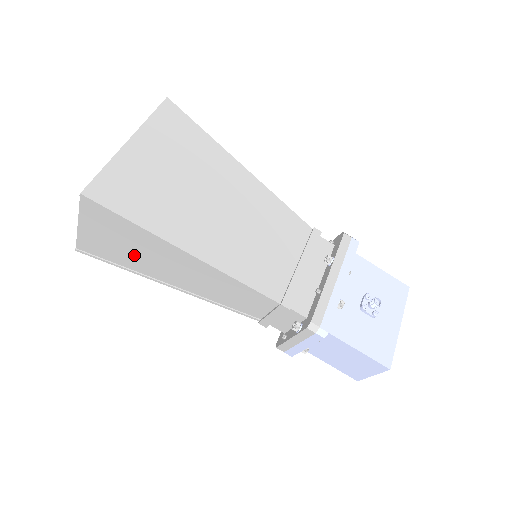
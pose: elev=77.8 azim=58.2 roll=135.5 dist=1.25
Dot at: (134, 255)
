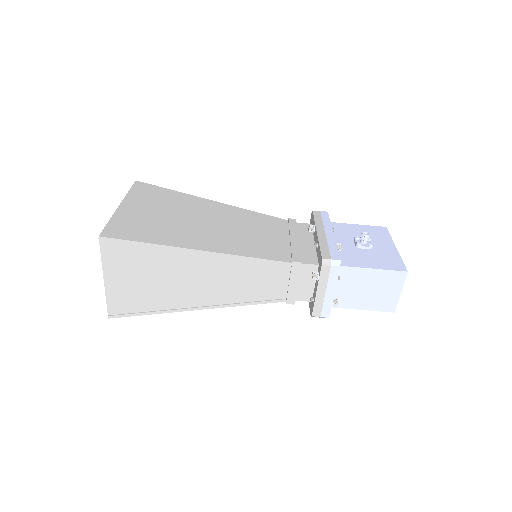
Dot at: (158, 288)
